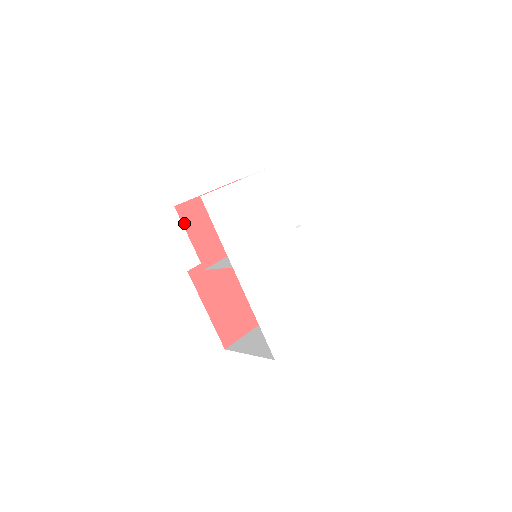
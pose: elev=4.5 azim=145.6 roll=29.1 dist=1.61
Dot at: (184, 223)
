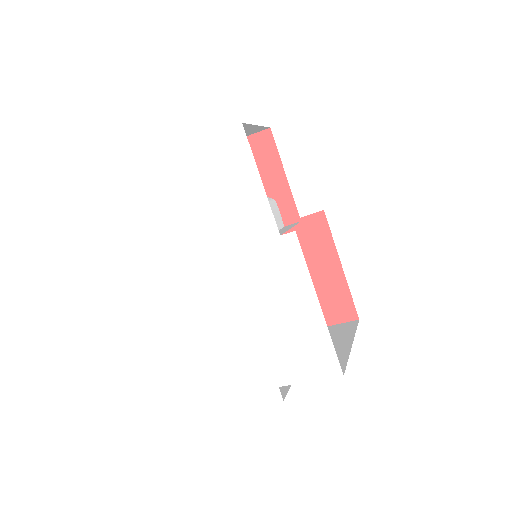
Dot at: occluded
